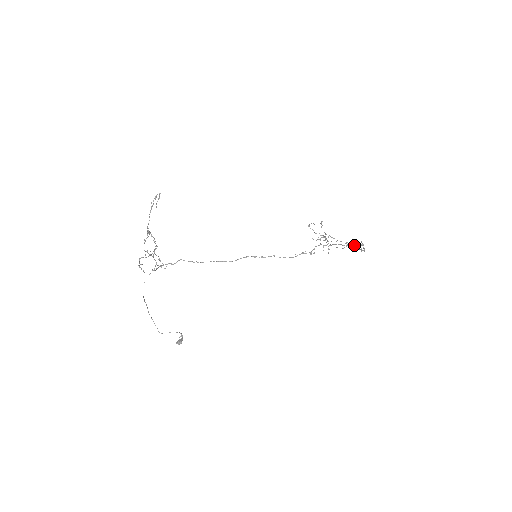
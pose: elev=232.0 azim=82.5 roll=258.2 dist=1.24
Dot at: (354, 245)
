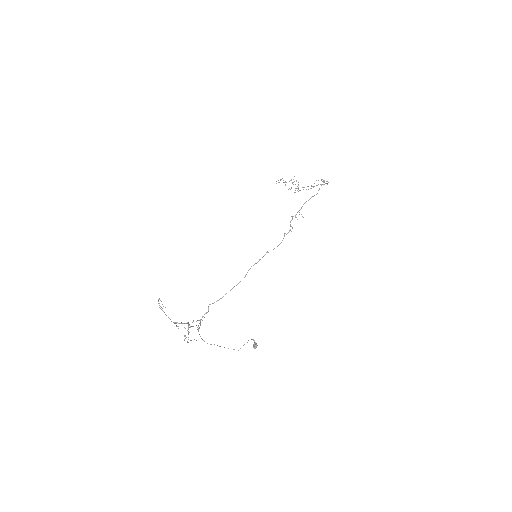
Dot at: (318, 184)
